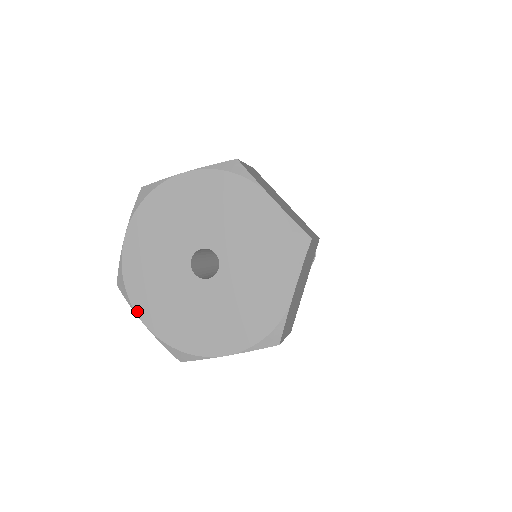
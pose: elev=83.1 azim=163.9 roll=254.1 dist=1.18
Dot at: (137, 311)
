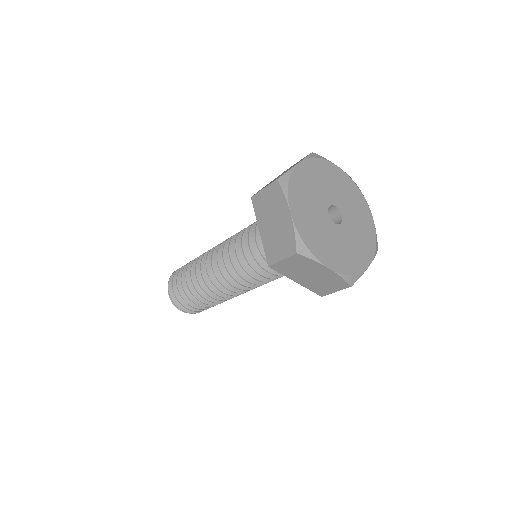
Dot at: (322, 262)
